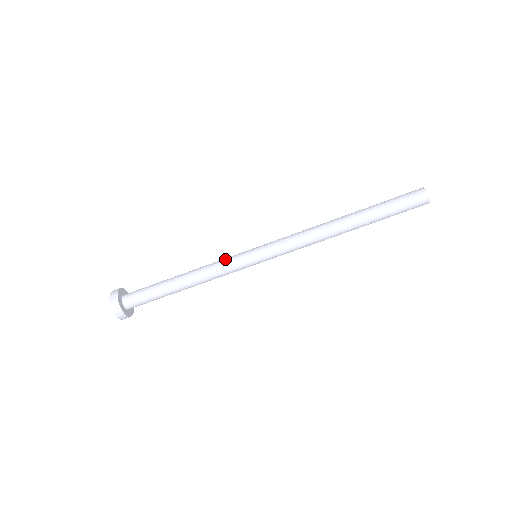
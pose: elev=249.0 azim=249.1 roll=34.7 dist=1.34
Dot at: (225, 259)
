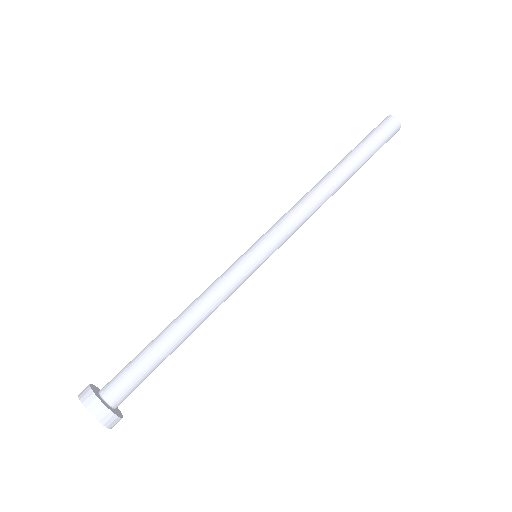
Dot at: occluded
